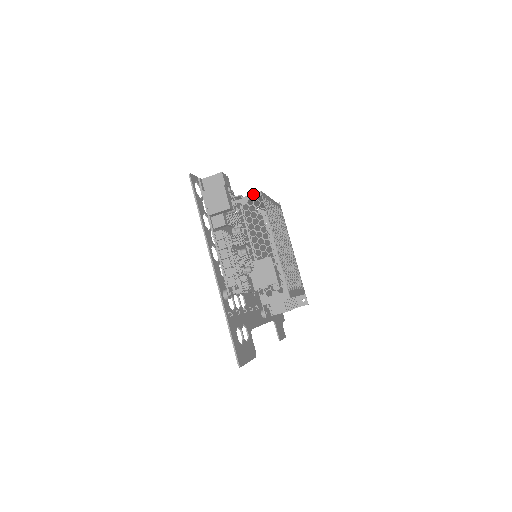
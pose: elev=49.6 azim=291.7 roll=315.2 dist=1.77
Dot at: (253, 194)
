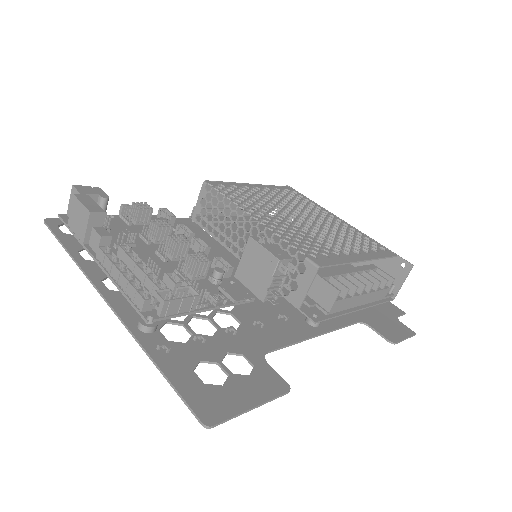
Dot at: occluded
